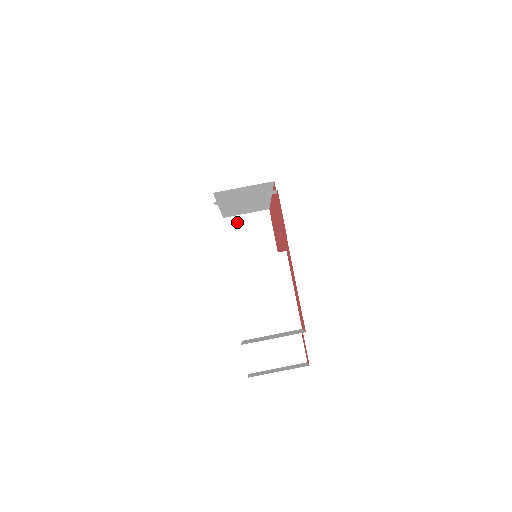
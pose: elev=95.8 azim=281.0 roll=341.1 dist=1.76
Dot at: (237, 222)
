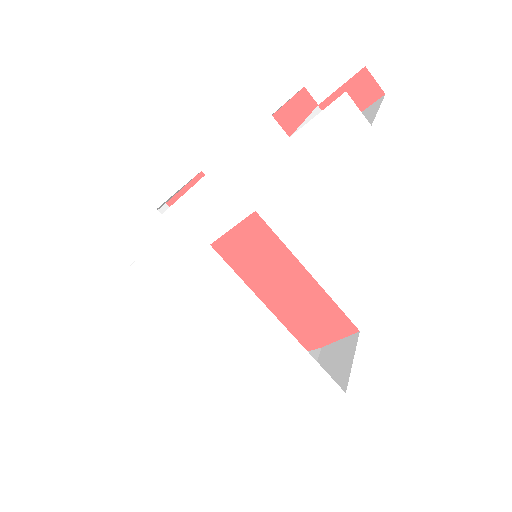
Dot at: occluded
